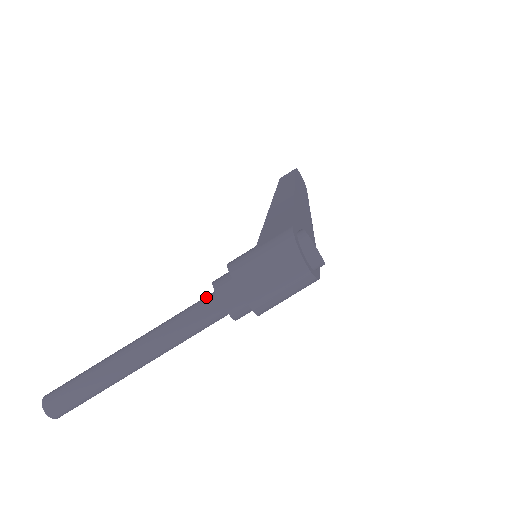
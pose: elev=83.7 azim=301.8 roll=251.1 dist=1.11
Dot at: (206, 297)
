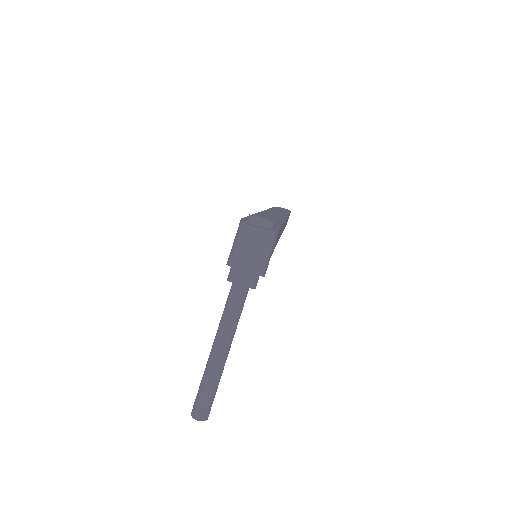
Dot at: (230, 290)
